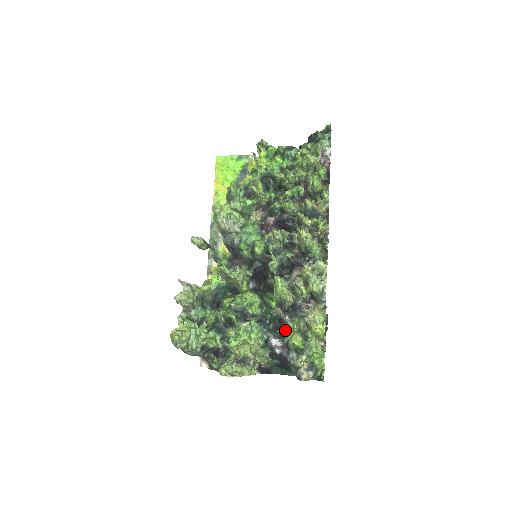
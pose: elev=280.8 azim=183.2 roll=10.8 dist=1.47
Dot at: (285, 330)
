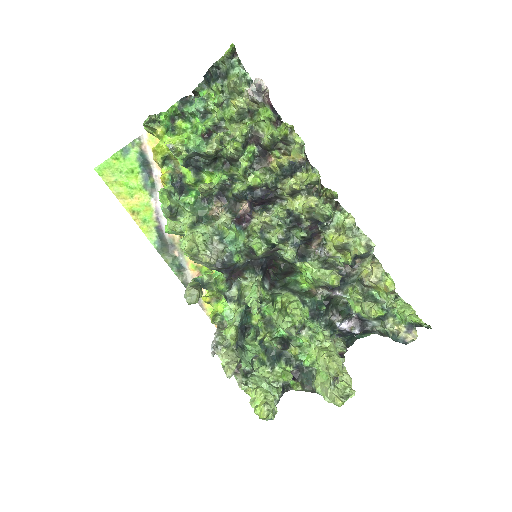
Dot at: (337, 302)
